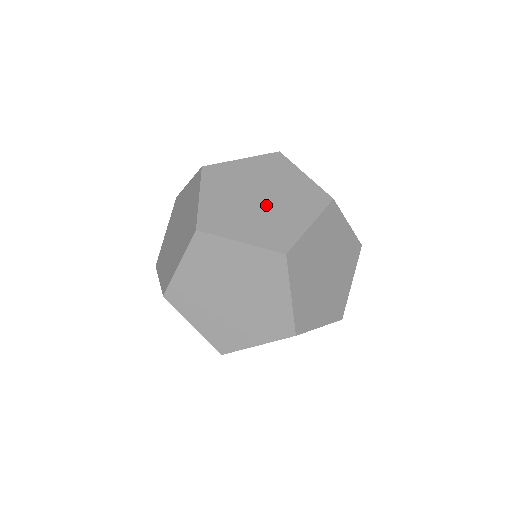
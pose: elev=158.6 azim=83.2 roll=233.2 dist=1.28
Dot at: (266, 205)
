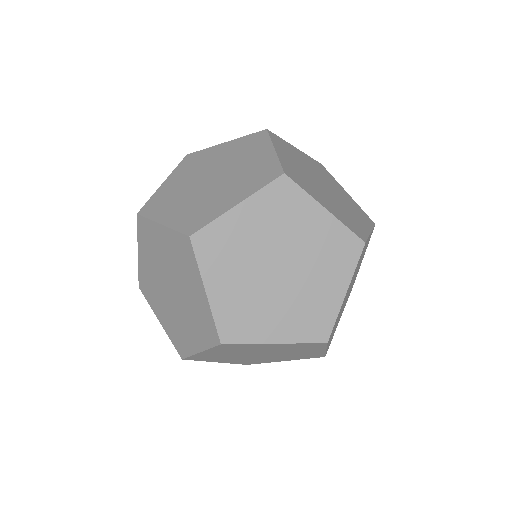
Dot at: (290, 279)
